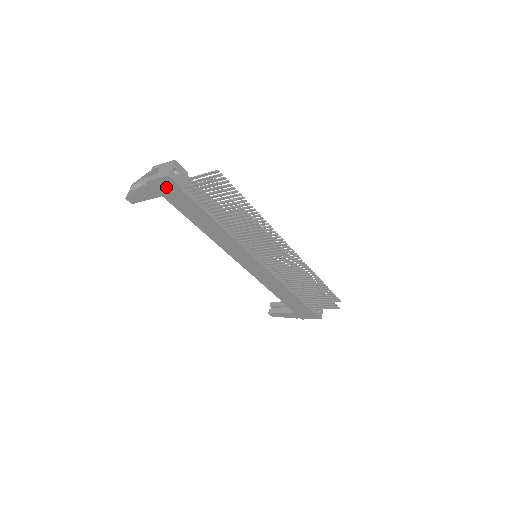
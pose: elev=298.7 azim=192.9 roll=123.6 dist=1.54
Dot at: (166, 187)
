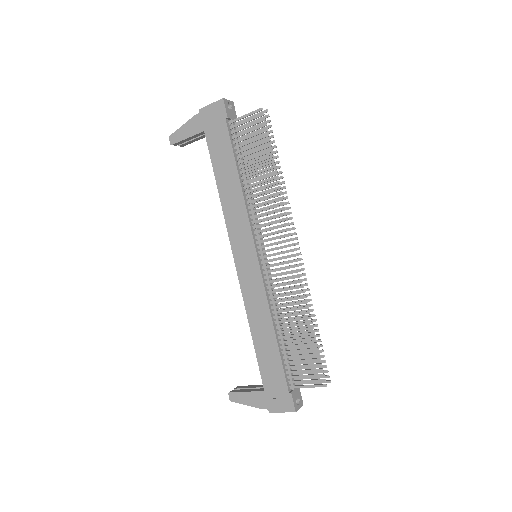
Dot at: (214, 117)
